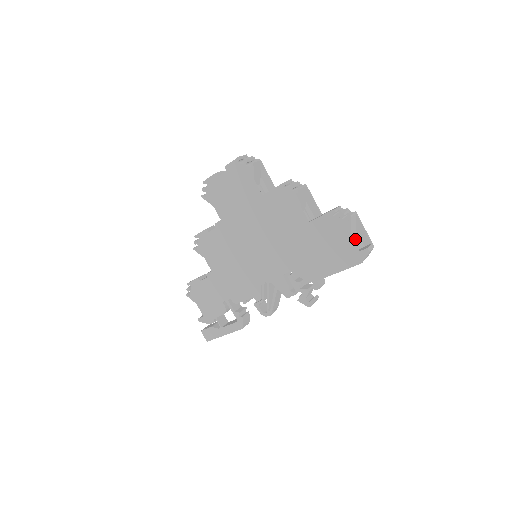
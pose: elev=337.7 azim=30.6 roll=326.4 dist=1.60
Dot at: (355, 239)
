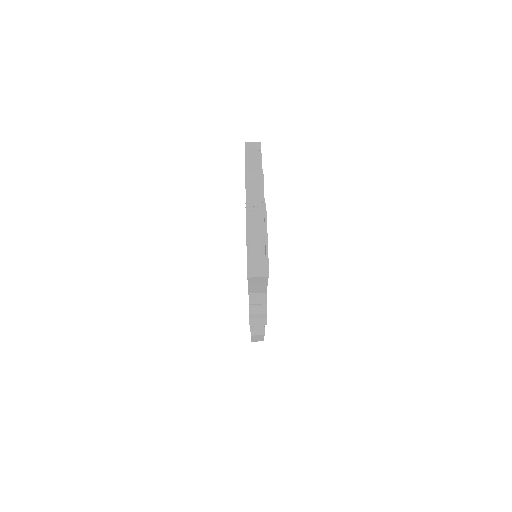
Dot at: (261, 247)
